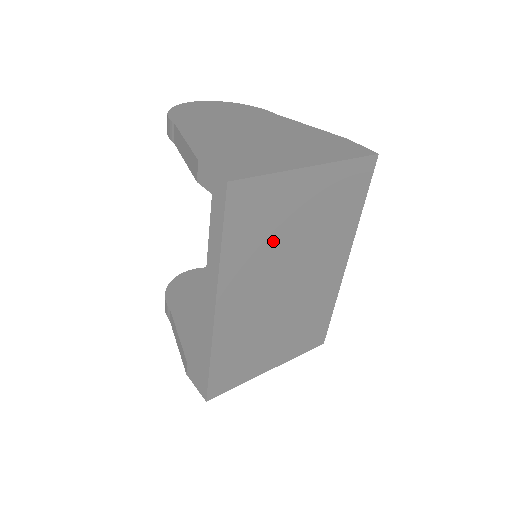
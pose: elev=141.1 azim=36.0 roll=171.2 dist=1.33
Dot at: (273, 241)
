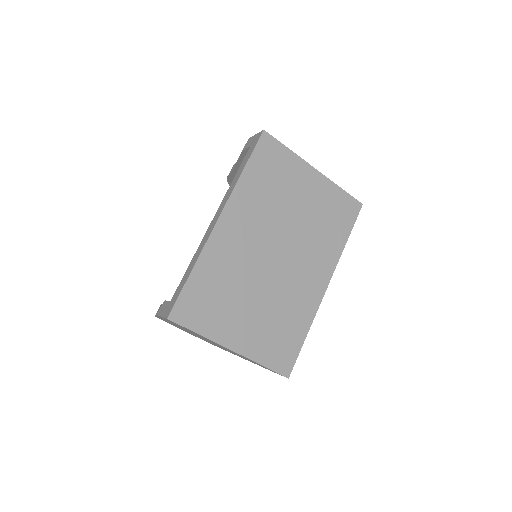
Dot at: (277, 201)
